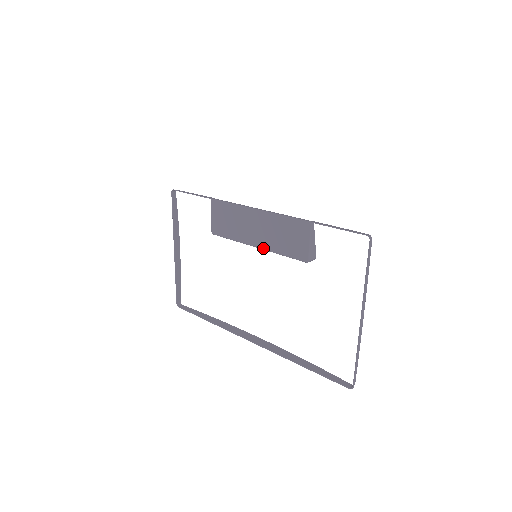
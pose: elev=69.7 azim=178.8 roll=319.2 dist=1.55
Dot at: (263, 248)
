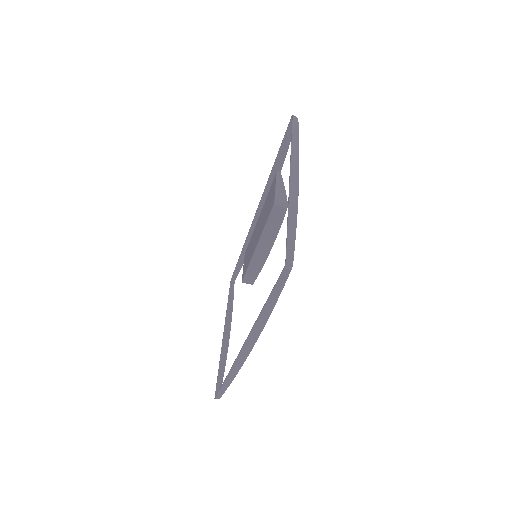
Dot at: (258, 240)
